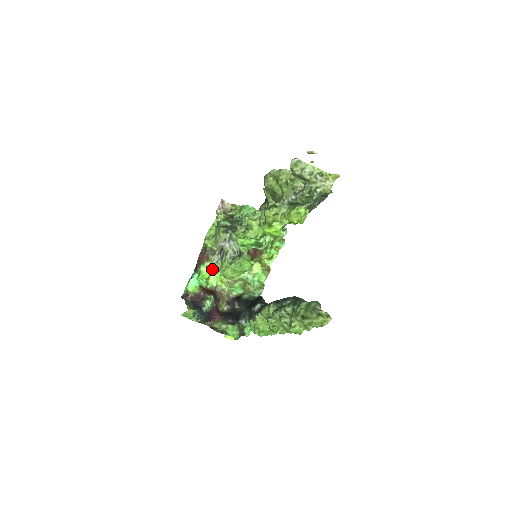
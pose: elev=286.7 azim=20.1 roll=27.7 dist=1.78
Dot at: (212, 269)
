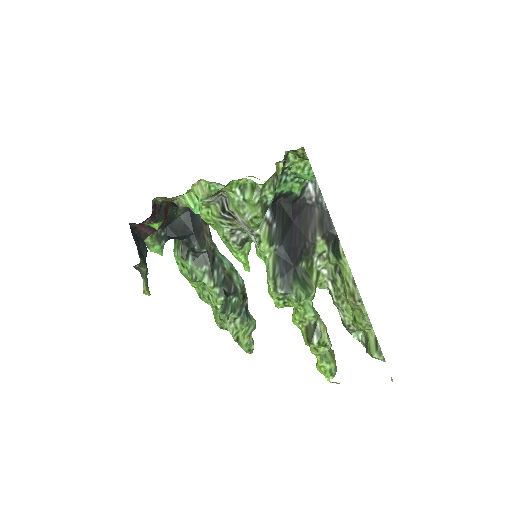
Dot at: occluded
